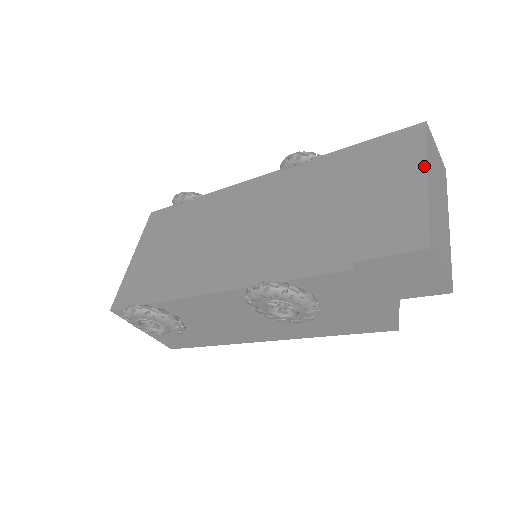
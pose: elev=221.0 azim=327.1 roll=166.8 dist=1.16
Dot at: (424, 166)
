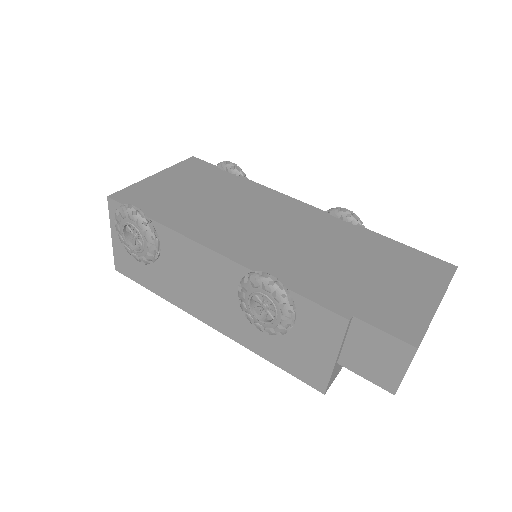
Dot at: (442, 293)
